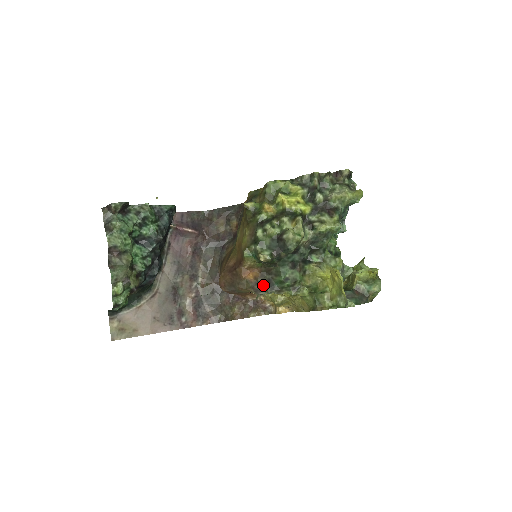
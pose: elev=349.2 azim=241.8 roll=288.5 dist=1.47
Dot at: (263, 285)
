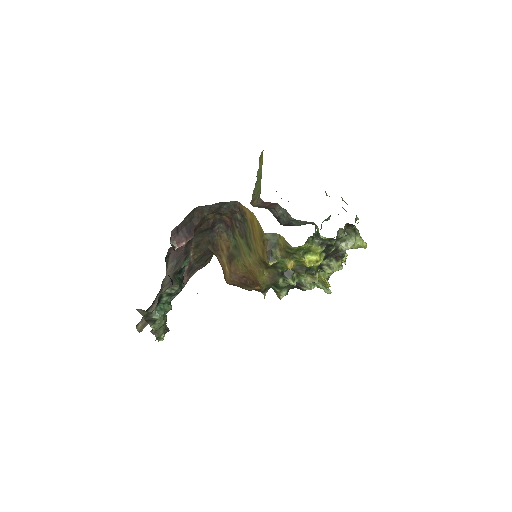
Dot at: (268, 287)
